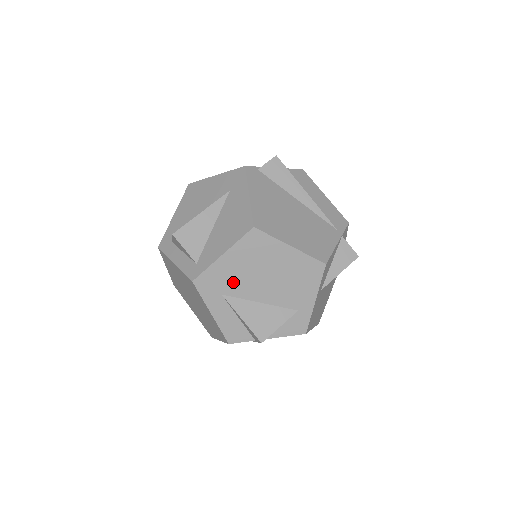
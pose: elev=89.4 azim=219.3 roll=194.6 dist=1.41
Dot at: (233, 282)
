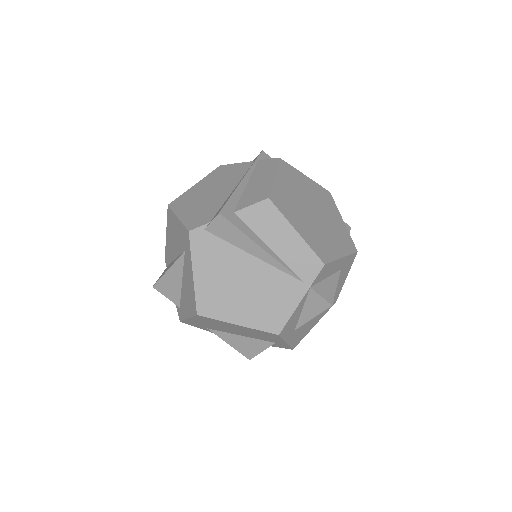
Dot at: (210, 327)
